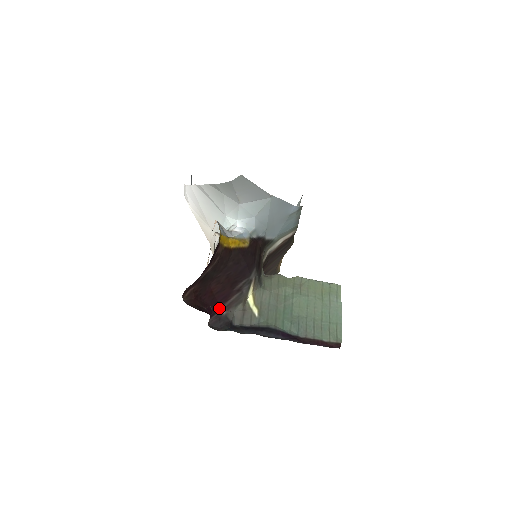
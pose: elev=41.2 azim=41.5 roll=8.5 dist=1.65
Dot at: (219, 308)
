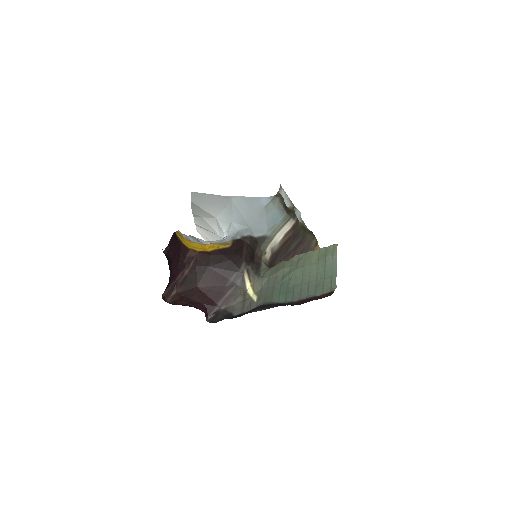
Dot at: (215, 305)
